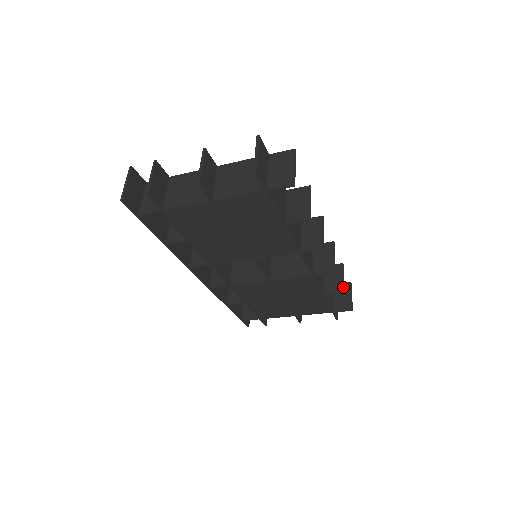
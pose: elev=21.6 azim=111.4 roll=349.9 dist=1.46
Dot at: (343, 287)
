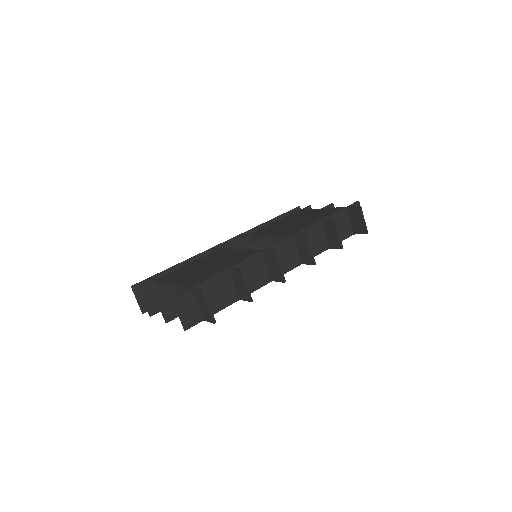
Dot at: (340, 244)
